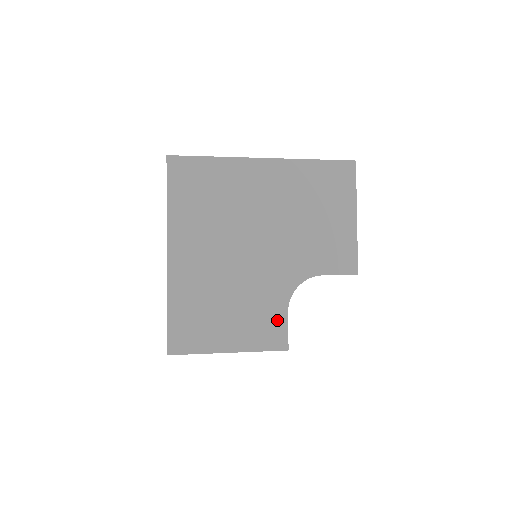
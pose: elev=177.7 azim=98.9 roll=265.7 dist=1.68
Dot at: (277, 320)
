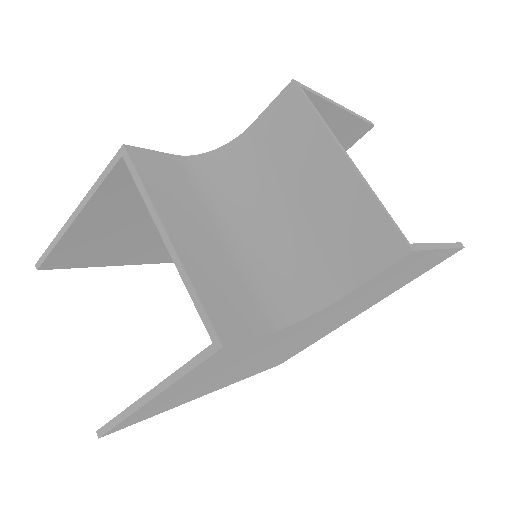
Dot at: occluded
